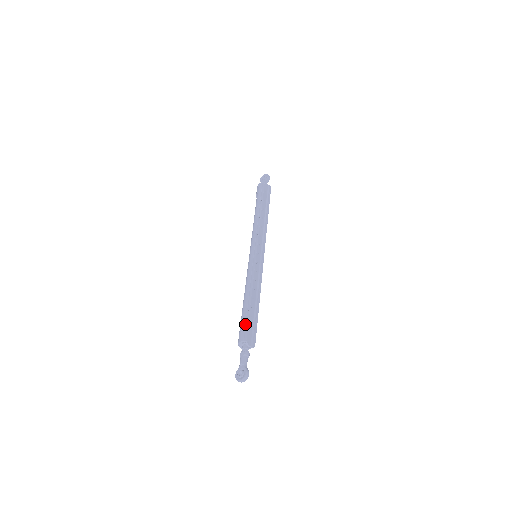
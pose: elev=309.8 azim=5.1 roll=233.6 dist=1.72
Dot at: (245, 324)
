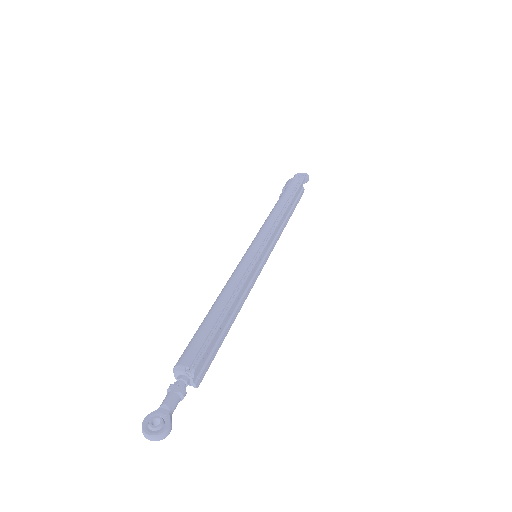
Dot at: (204, 341)
